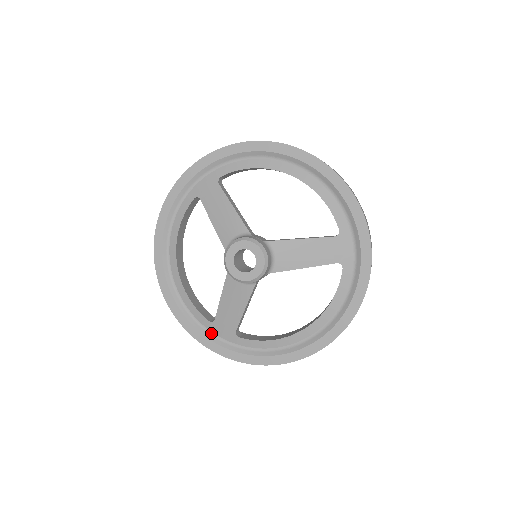
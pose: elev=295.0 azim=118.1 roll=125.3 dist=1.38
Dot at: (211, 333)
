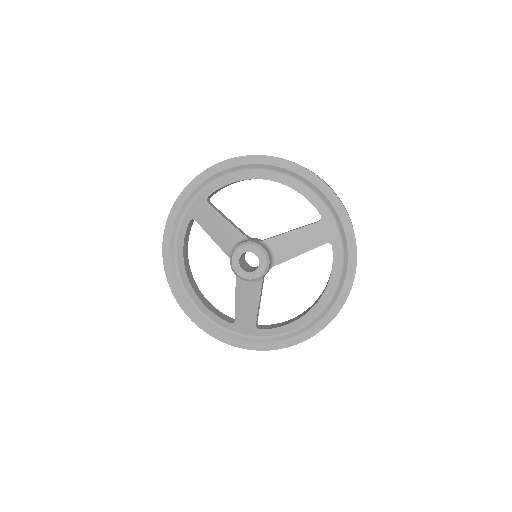
Dot at: (234, 333)
